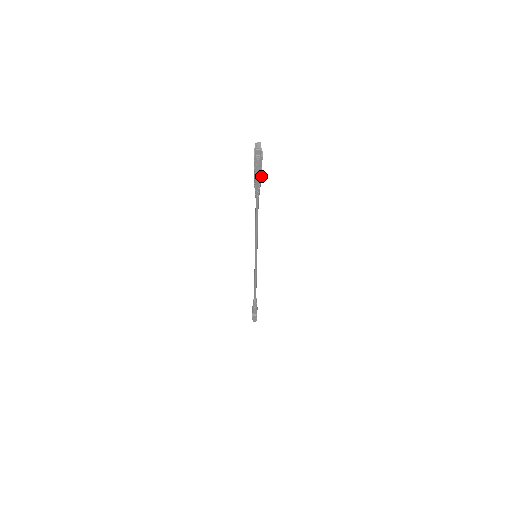
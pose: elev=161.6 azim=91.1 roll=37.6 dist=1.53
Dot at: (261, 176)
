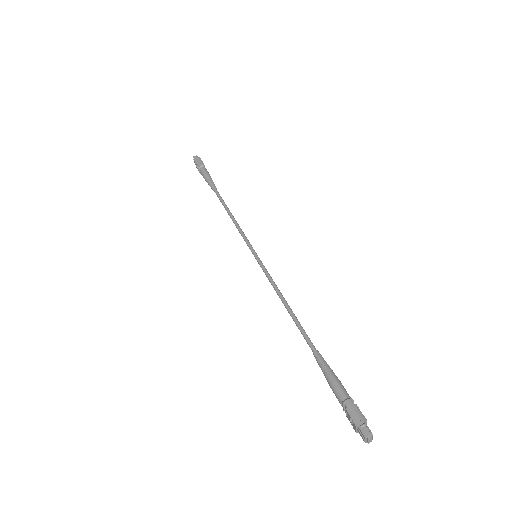
Dot at: (342, 387)
